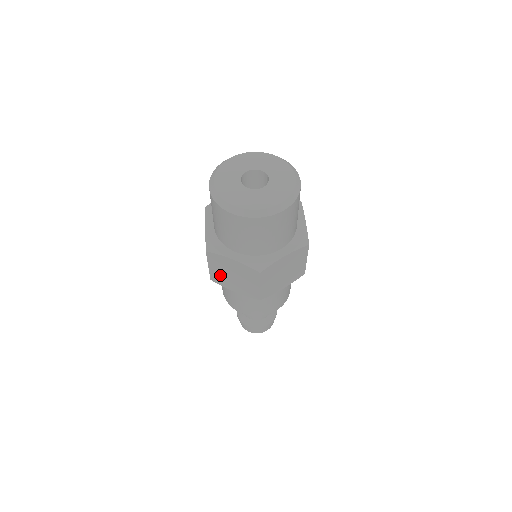
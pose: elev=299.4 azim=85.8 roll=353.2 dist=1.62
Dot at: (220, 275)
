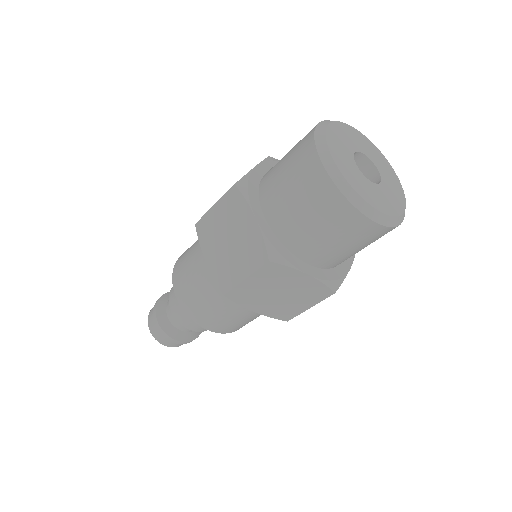
Dot at: (214, 227)
